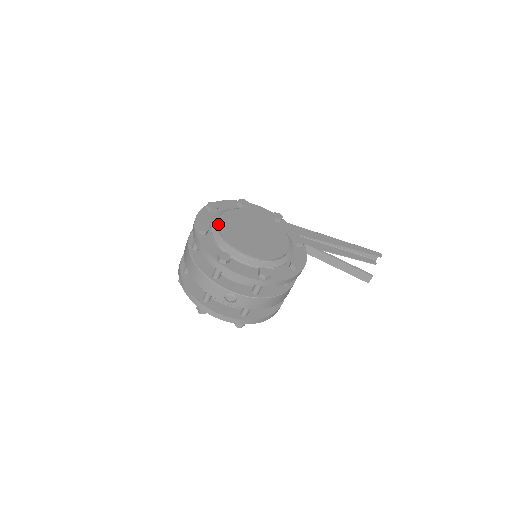
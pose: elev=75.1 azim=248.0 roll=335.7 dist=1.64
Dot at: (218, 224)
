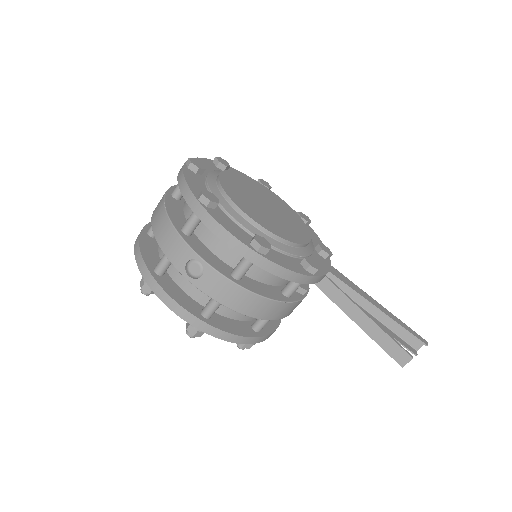
Dot at: (220, 172)
